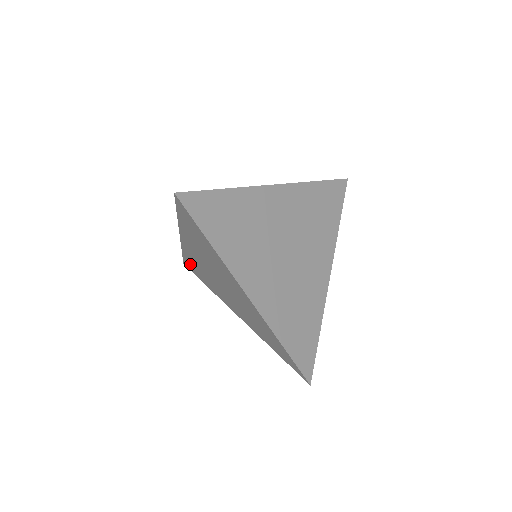
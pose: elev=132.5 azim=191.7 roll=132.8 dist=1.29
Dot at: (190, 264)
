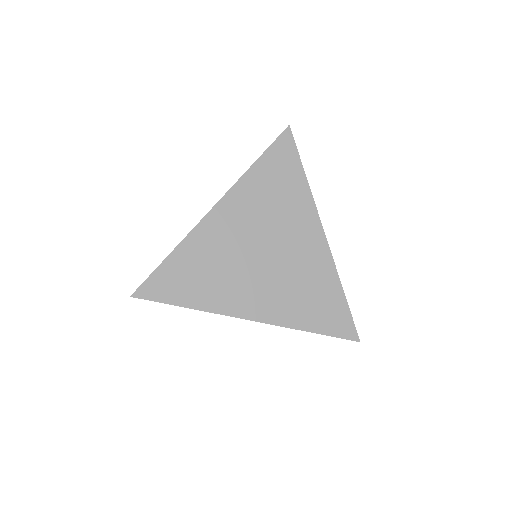
Dot at: (172, 273)
